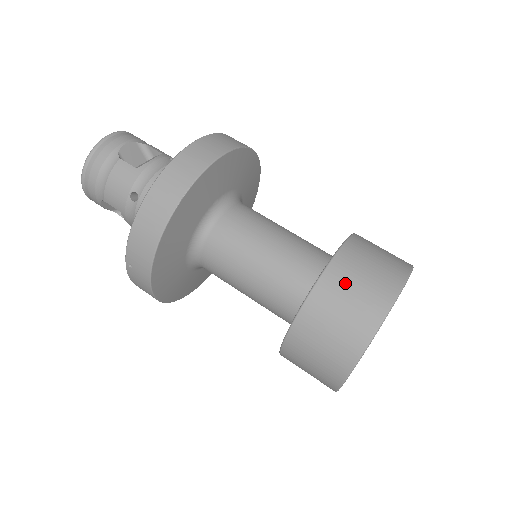
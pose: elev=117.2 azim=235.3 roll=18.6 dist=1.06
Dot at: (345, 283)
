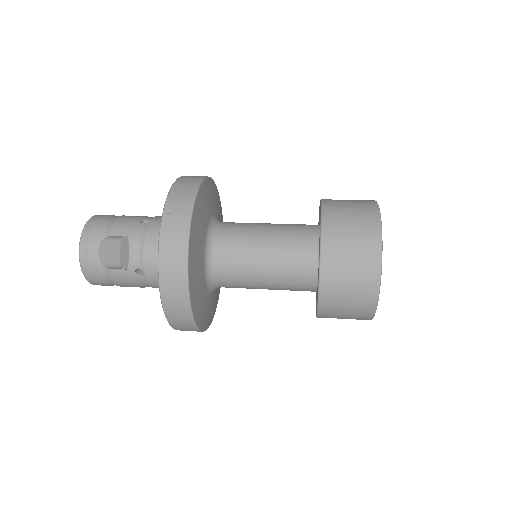
Dot at: occluded
